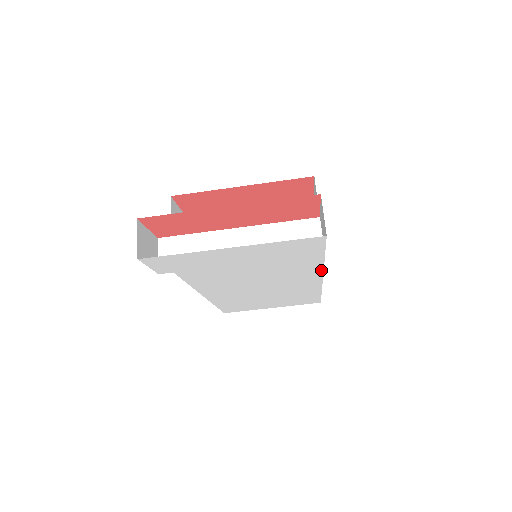
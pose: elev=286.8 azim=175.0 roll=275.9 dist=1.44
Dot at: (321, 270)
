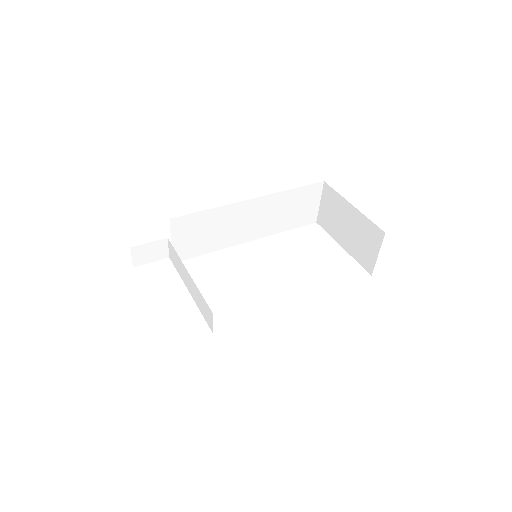
Dot at: occluded
